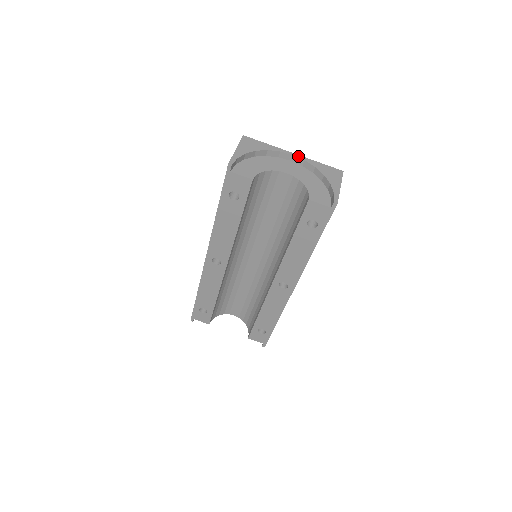
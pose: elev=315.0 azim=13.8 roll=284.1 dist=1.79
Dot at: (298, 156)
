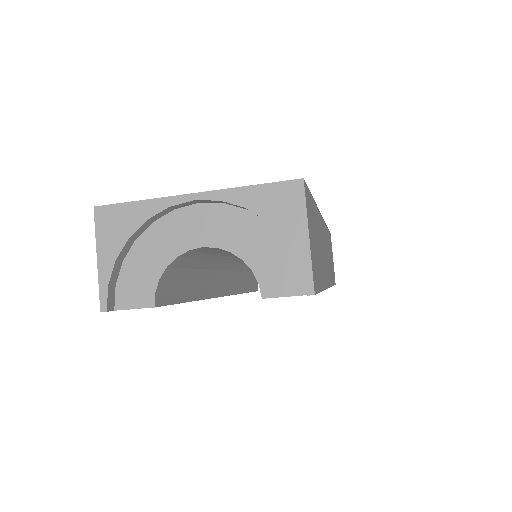
Dot at: (204, 197)
